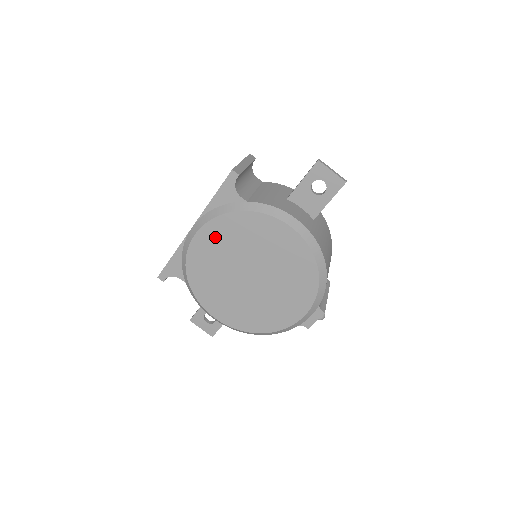
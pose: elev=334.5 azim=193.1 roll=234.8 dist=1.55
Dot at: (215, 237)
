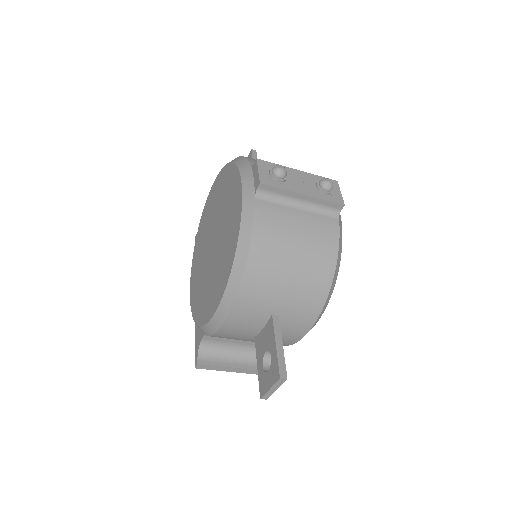
Dot at: (195, 270)
